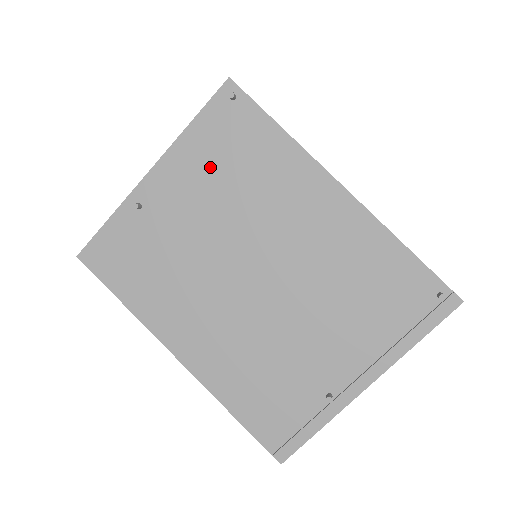
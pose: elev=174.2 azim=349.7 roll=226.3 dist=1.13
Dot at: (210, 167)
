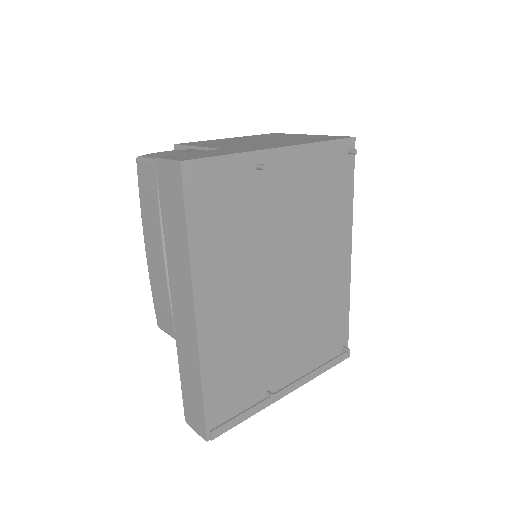
Dot at: (313, 183)
